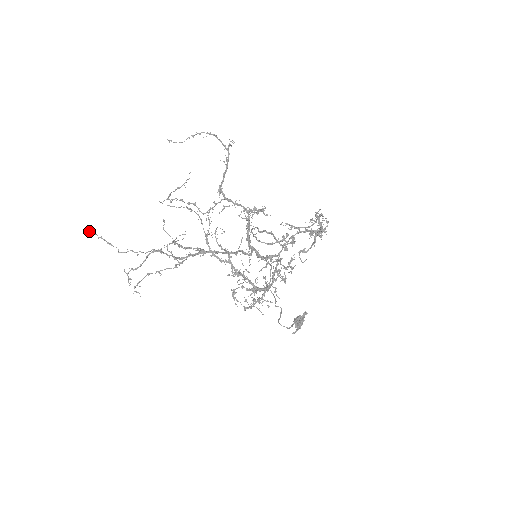
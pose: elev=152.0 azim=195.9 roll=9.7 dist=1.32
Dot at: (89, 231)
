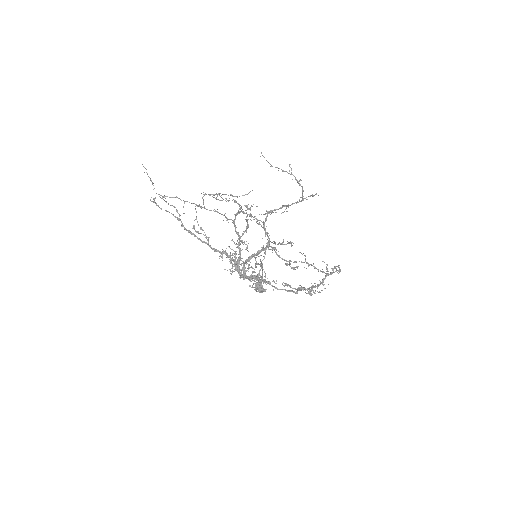
Dot at: occluded
